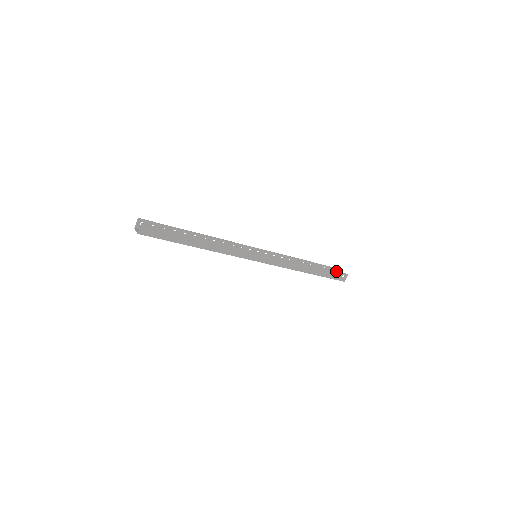
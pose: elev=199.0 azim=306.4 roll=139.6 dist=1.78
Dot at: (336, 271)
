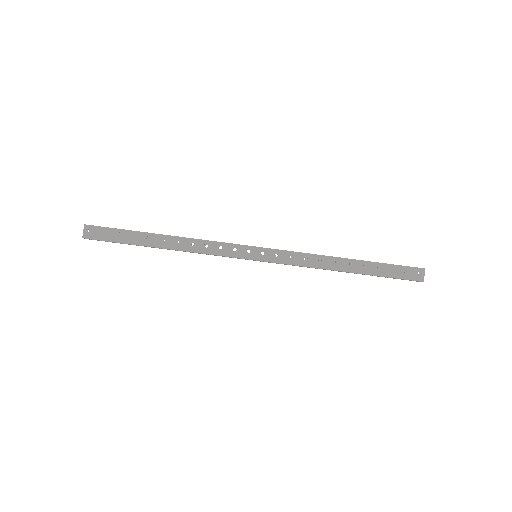
Dot at: (399, 265)
